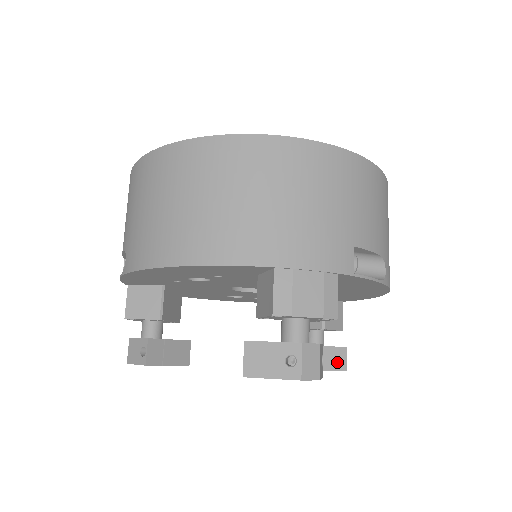
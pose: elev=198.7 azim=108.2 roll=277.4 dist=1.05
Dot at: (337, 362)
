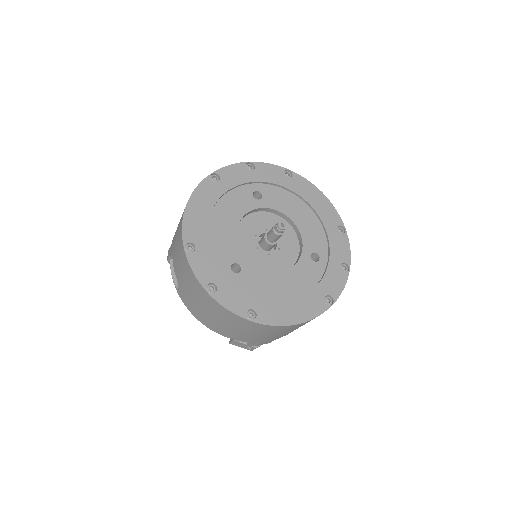
Dot at: occluded
